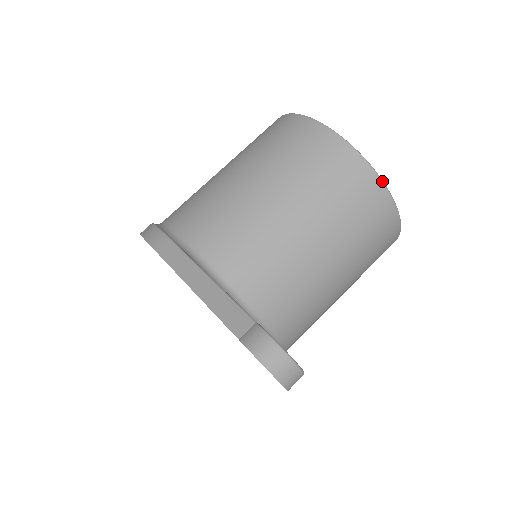
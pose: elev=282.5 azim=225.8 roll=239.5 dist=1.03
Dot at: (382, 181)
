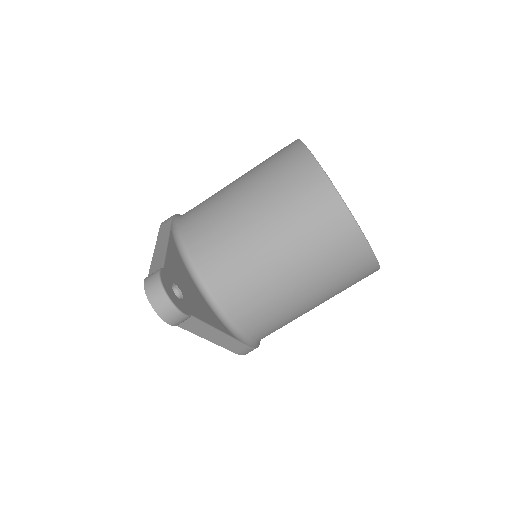
Dot at: (337, 192)
